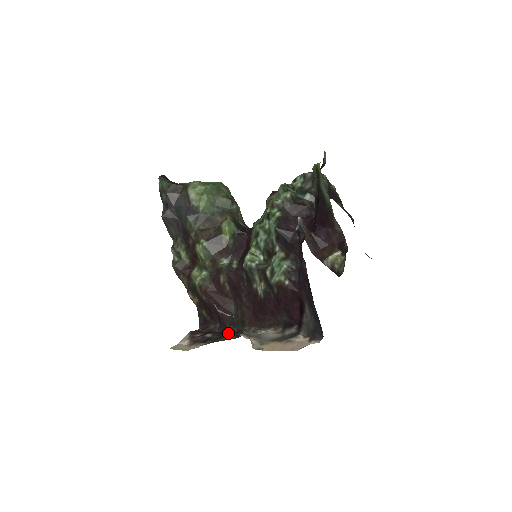
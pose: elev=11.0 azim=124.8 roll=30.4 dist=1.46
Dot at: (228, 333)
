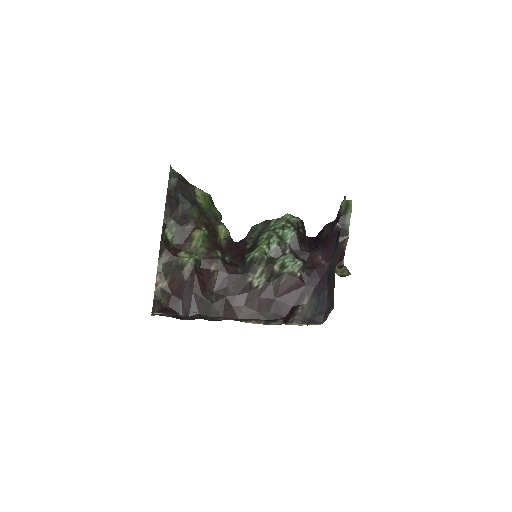
Dot at: (204, 319)
